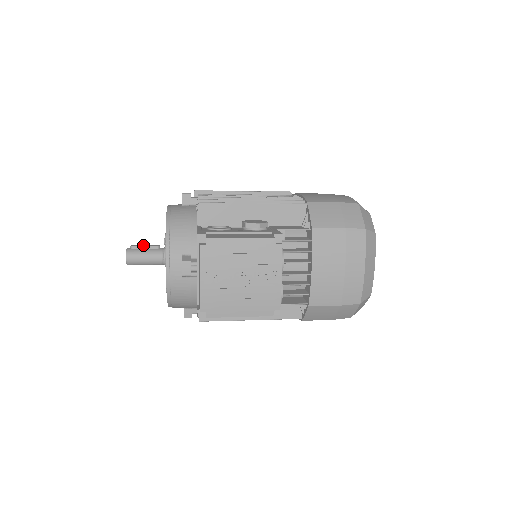
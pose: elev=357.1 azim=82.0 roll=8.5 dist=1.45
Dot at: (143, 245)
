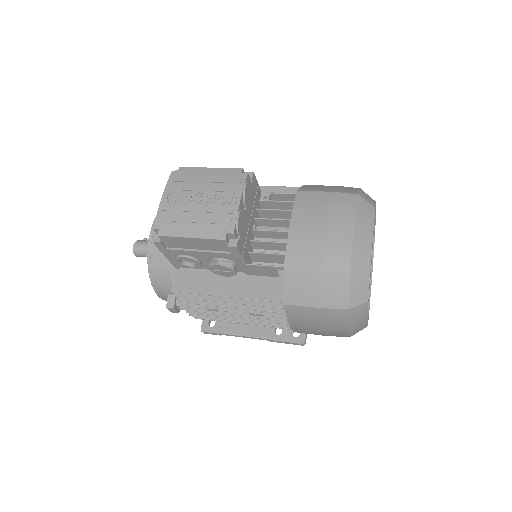
Dot at: occluded
